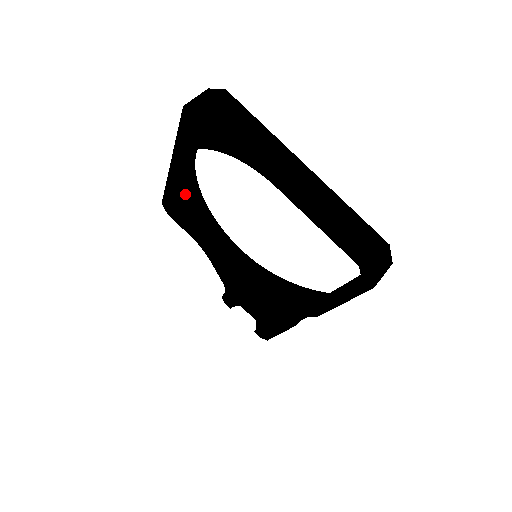
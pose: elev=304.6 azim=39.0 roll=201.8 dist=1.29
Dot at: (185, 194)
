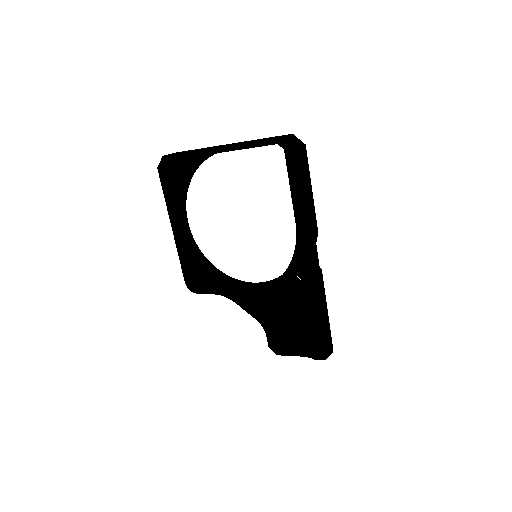
Dot at: (194, 258)
